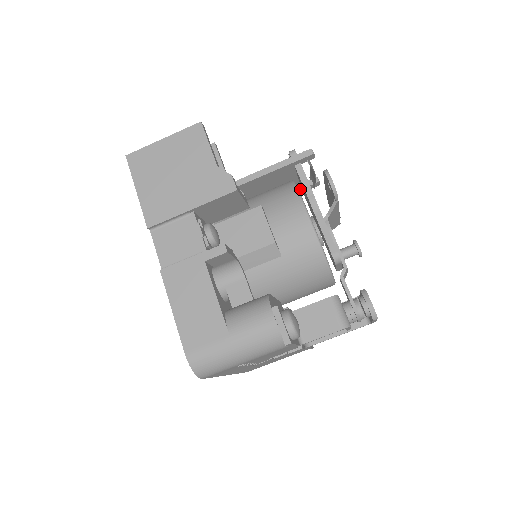
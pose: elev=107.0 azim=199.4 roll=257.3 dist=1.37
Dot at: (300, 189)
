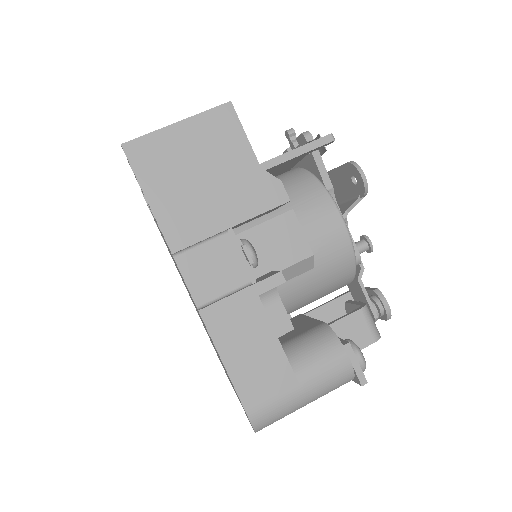
Dot at: (289, 169)
